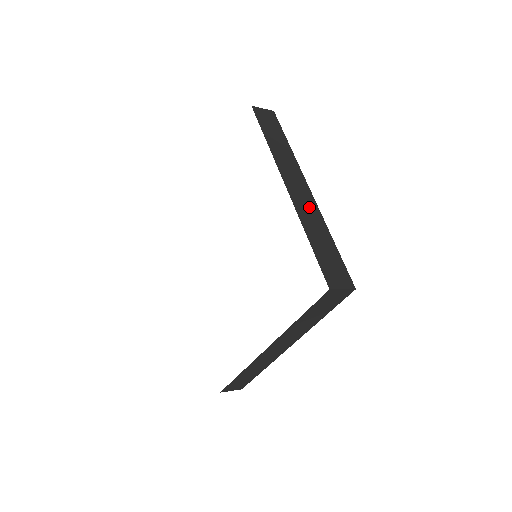
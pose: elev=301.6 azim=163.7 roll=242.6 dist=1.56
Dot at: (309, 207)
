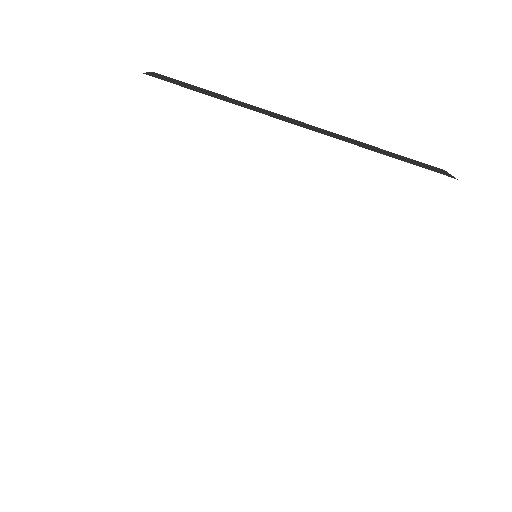
Dot at: (336, 135)
